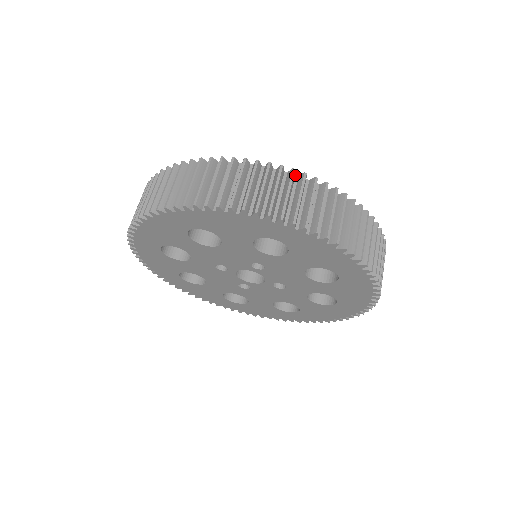
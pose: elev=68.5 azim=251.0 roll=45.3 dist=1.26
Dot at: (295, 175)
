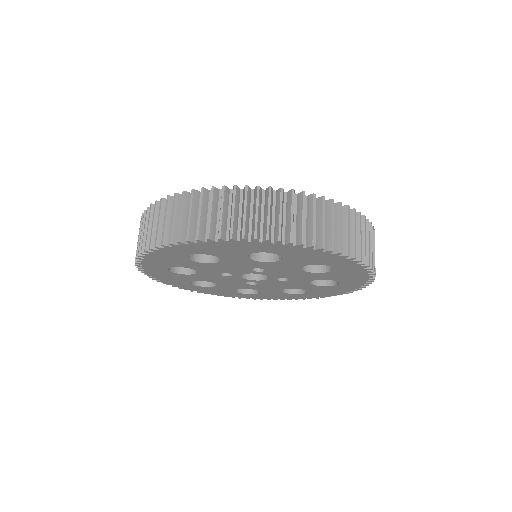
Dot at: (273, 191)
